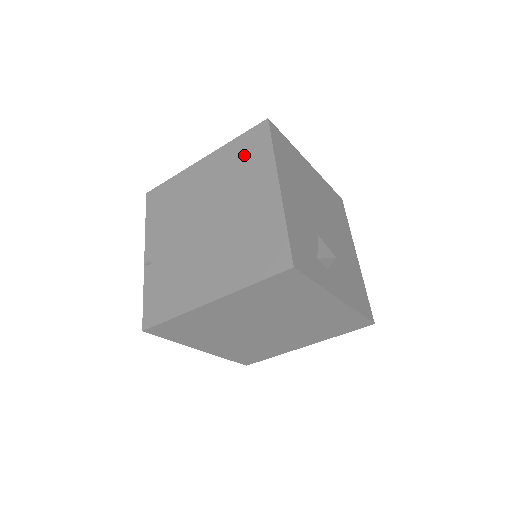
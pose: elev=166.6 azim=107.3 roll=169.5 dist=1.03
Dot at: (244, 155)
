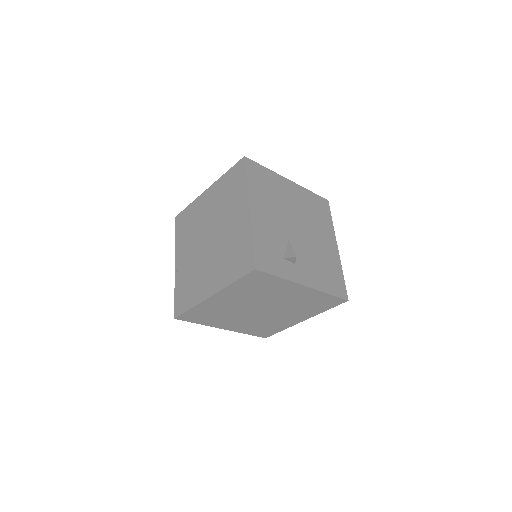
Dot at: (230, 186)
